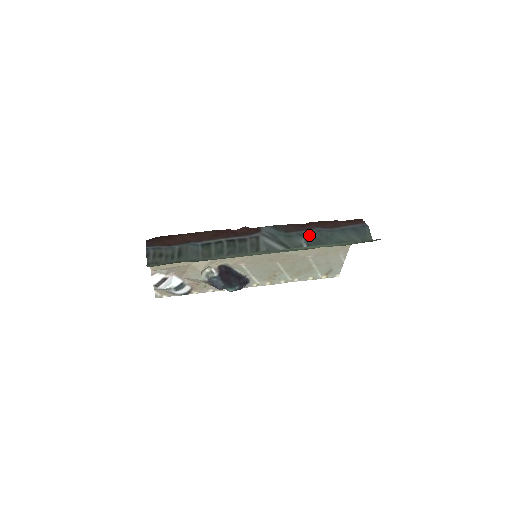
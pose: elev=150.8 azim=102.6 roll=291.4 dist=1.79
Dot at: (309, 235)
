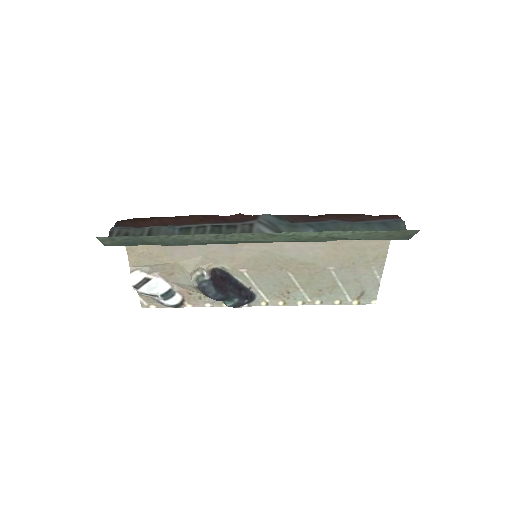
Dot at: (320, 226)
